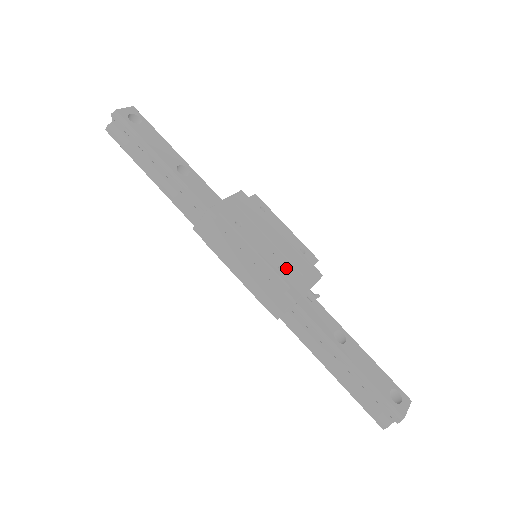
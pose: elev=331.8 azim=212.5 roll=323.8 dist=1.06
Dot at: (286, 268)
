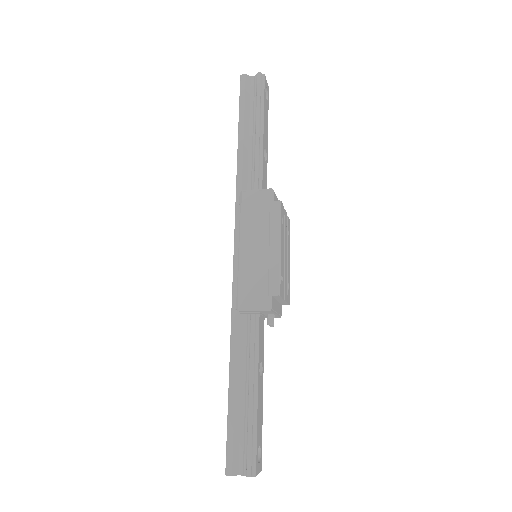
Dot at: (283, 282)
